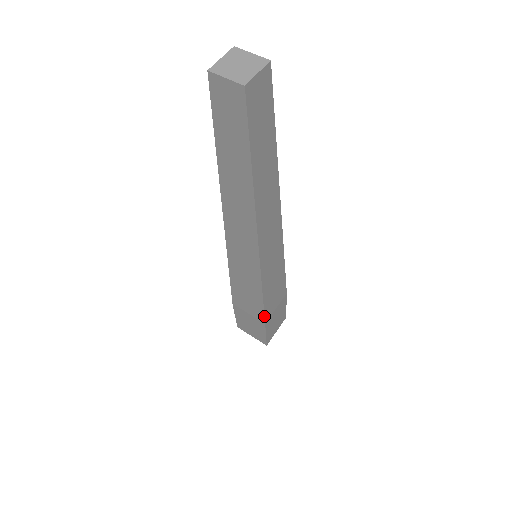
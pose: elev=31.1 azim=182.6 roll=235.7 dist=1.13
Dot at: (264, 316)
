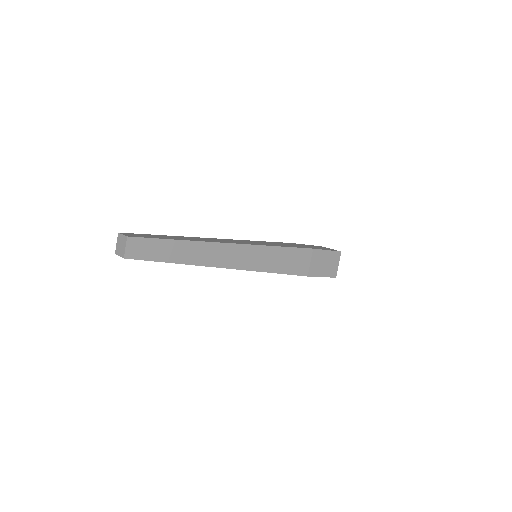
Dot at: occluded
